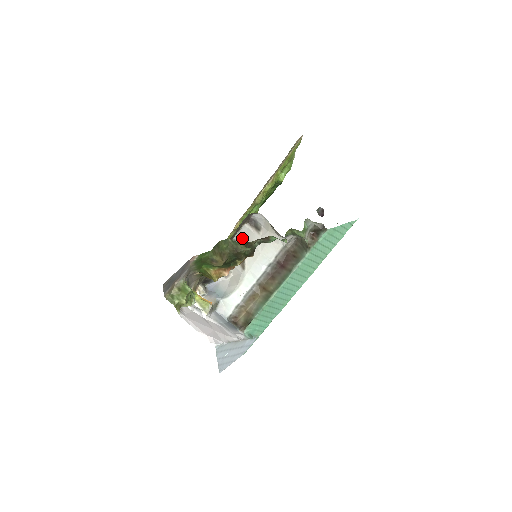
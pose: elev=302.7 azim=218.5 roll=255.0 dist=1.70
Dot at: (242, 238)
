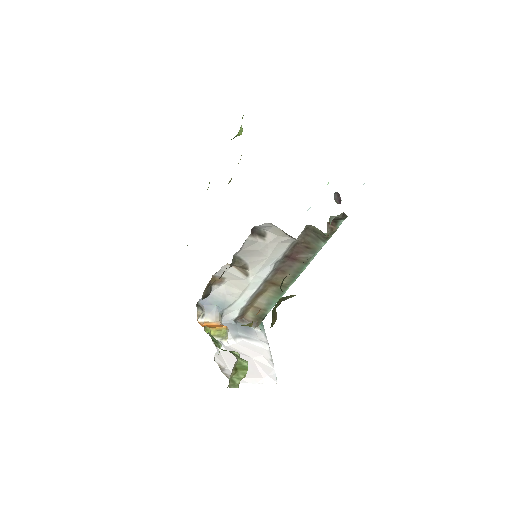
Dot at: (244, 251)
